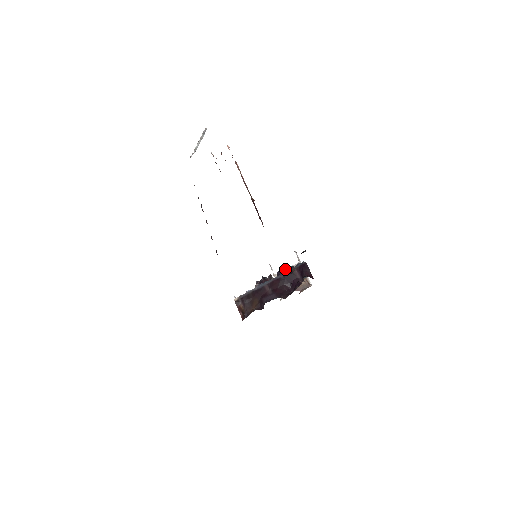
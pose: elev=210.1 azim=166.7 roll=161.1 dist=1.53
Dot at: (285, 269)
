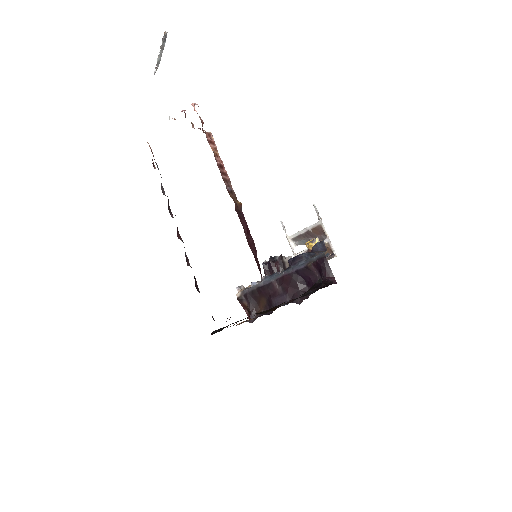
Dot at: (298, 259)
